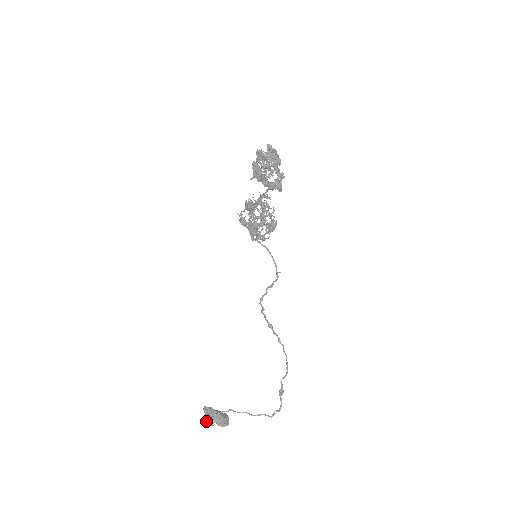
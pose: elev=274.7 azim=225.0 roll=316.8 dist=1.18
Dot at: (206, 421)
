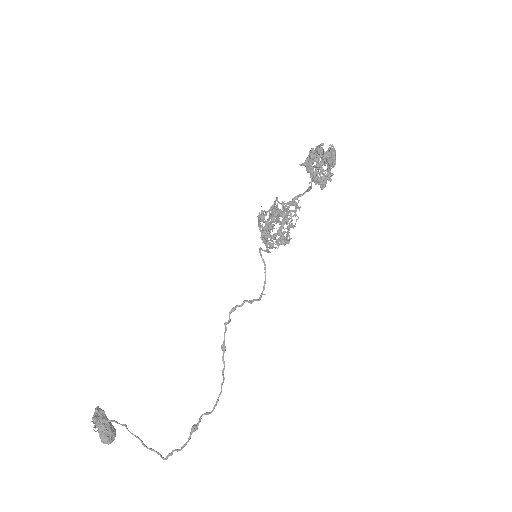
Dot at: occluded
